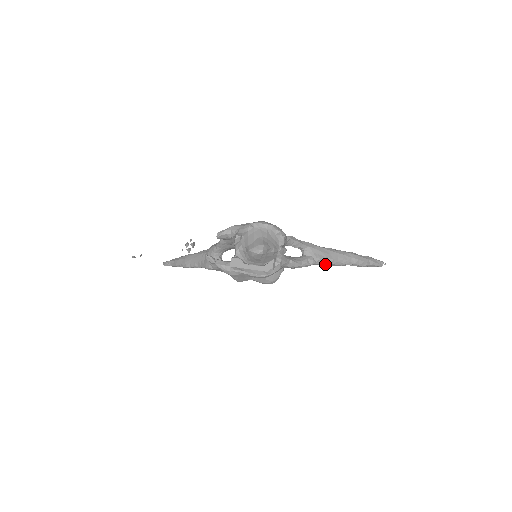
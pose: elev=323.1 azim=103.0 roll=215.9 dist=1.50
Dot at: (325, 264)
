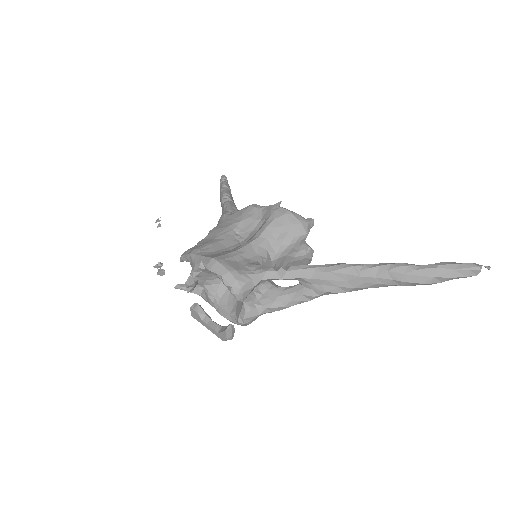
Dot at: (343, 290)
